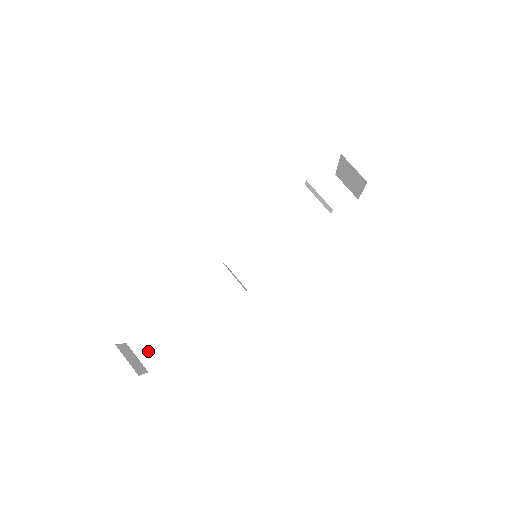
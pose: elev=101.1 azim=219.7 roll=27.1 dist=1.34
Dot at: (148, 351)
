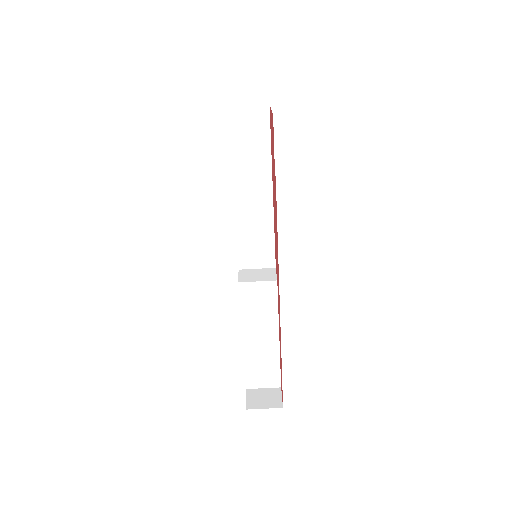
Dot at: (265, 379)
